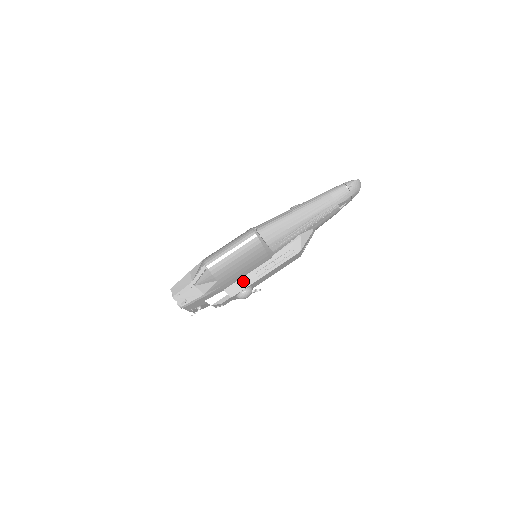
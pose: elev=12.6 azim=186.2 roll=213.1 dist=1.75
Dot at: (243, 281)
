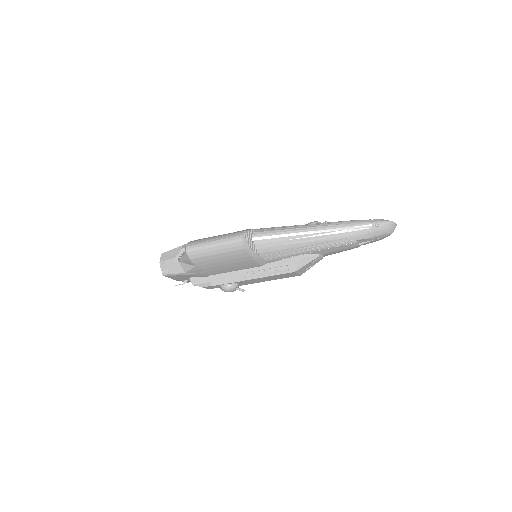
Dot at: (229, 276)
